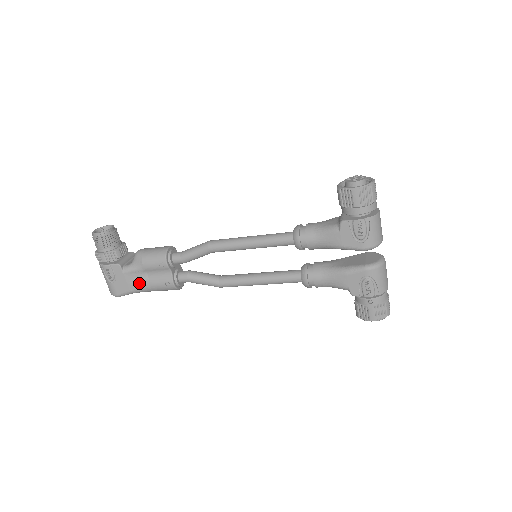
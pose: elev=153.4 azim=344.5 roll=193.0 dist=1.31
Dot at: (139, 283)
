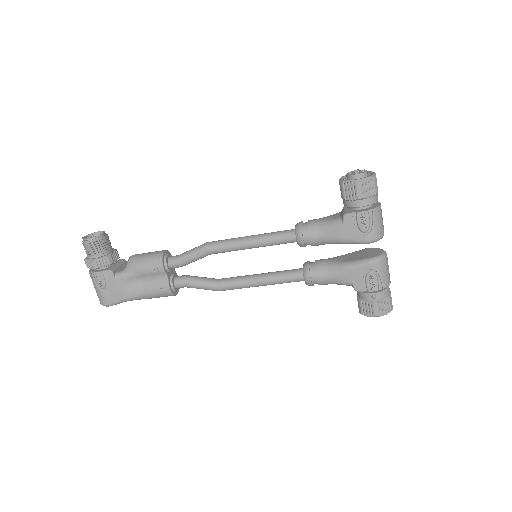
Dot at: (132, 290)
